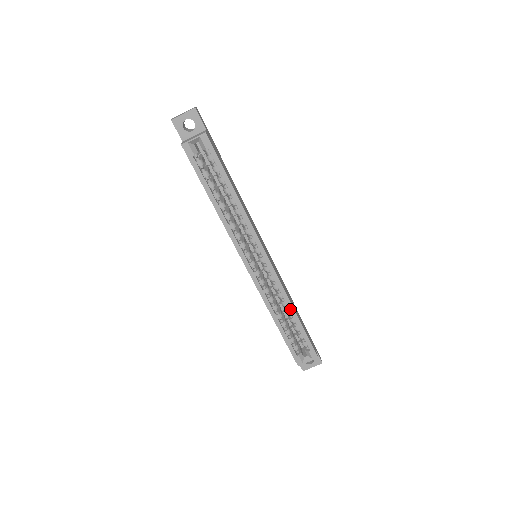
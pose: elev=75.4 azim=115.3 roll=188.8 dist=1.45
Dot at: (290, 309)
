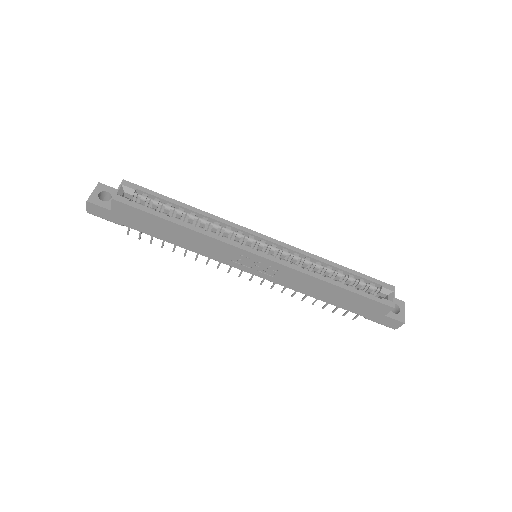
Dot at: (327, 263)
